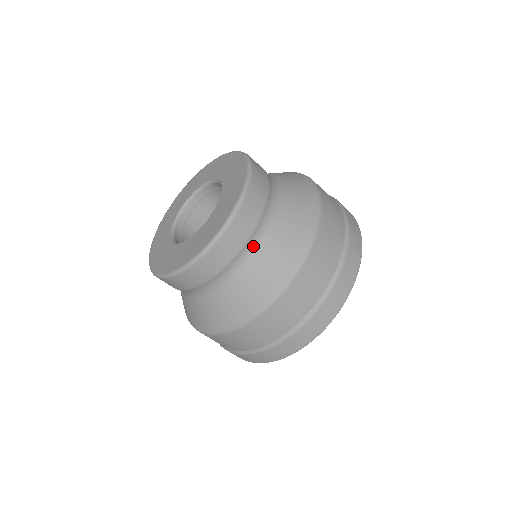
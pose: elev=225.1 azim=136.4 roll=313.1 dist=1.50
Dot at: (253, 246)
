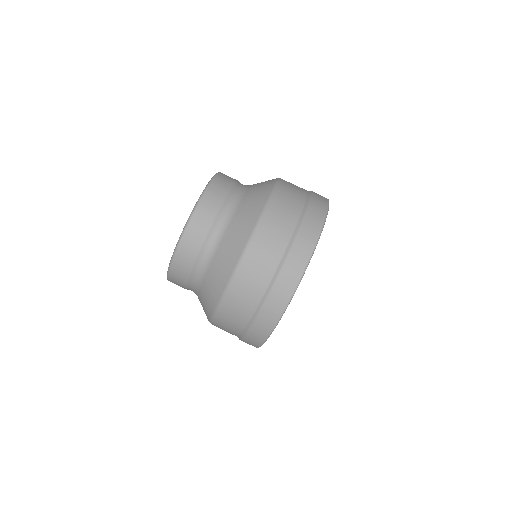
Dot at: (235, 196)
